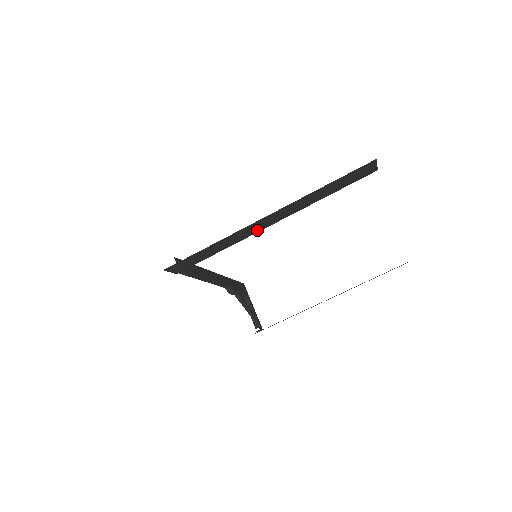
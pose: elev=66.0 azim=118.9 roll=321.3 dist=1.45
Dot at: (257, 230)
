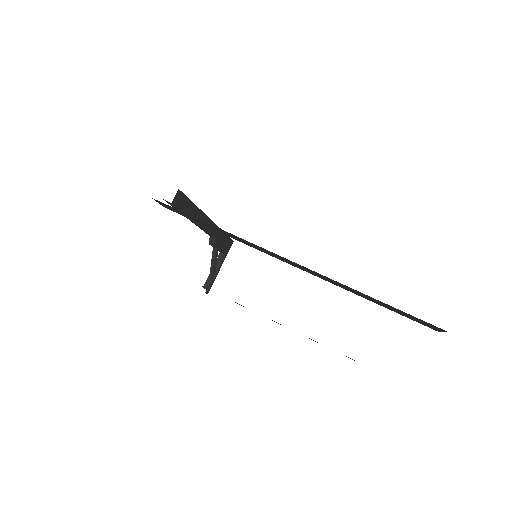
Dot at: (273, 255)
